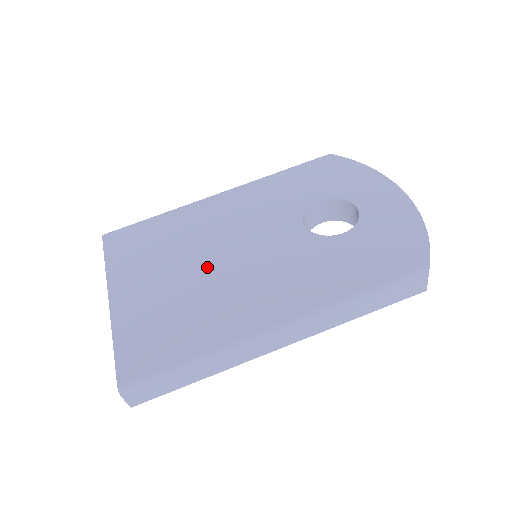
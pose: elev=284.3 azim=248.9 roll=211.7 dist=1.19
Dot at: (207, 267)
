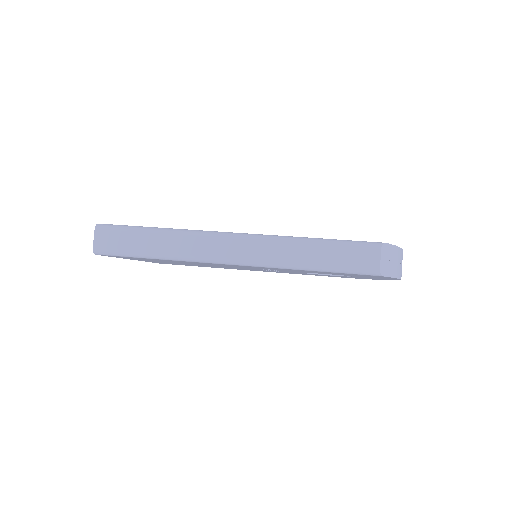
Dot at: occluded
